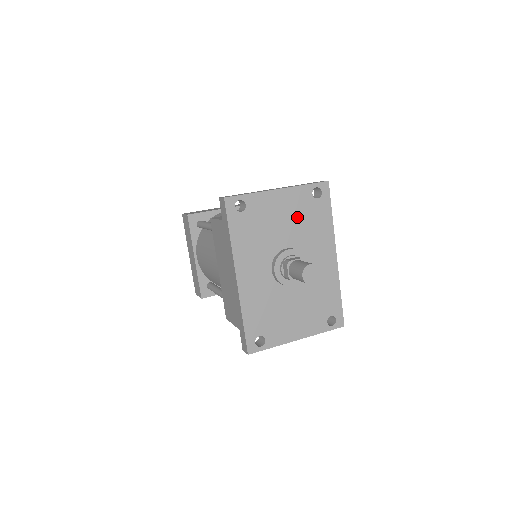
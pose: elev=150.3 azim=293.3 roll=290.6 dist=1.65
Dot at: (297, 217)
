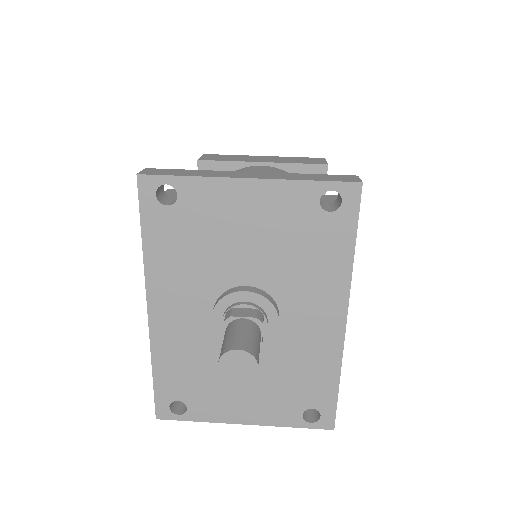
Dot at: (278, 237)
